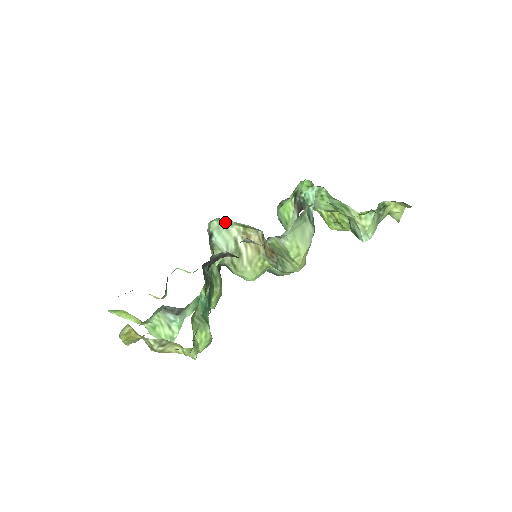
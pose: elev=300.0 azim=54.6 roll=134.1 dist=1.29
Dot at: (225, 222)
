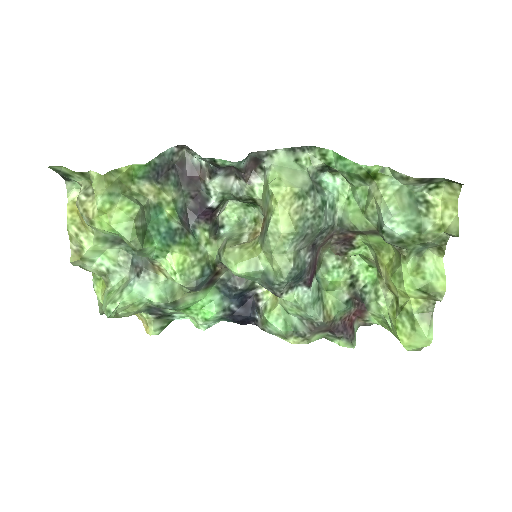
Dot at: (243, 224)
